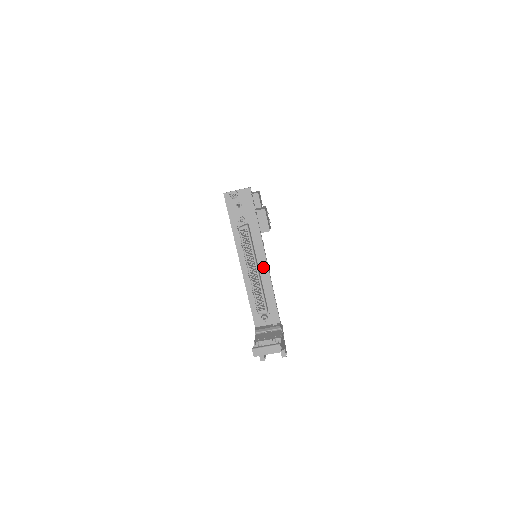
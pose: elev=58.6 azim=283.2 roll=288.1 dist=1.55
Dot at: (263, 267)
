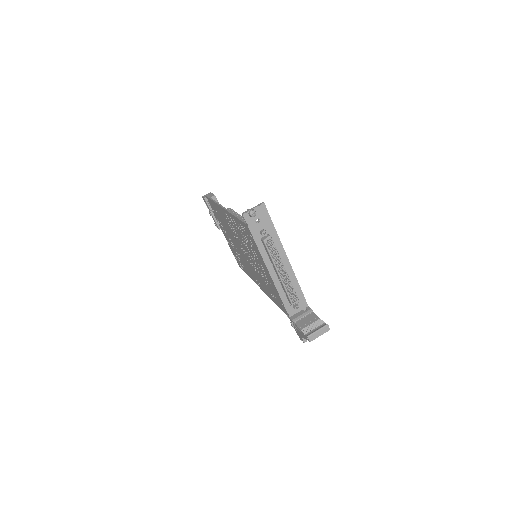
Dot at: (287, 266)
